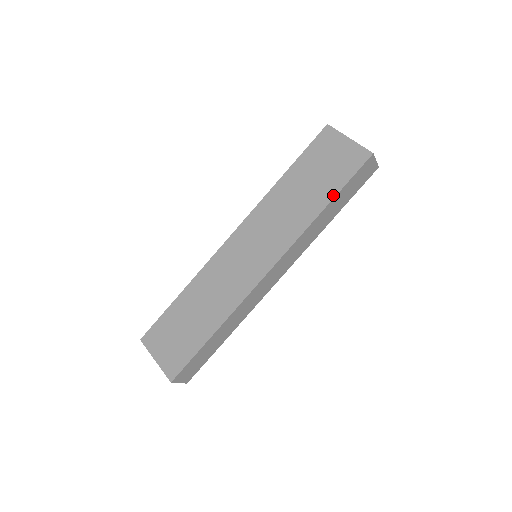
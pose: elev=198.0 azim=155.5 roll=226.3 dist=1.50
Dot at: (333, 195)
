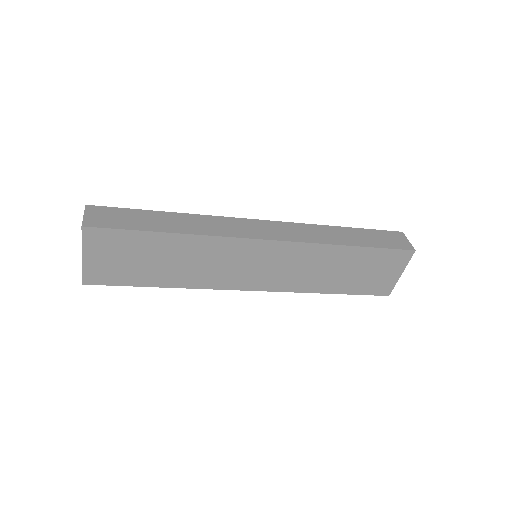
Dot at: (343, 293)
